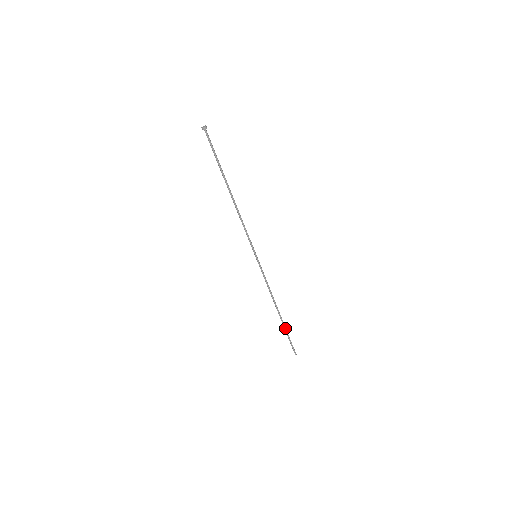
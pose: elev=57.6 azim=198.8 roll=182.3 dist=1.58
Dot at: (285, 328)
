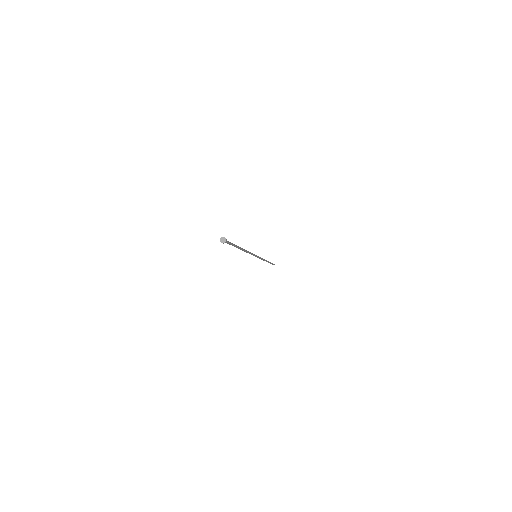
Dot at: occluded
